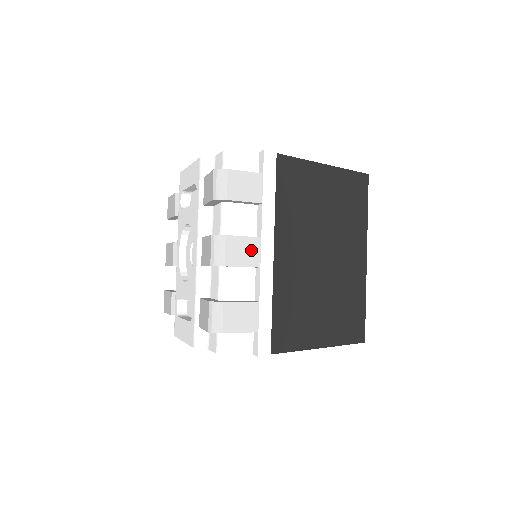
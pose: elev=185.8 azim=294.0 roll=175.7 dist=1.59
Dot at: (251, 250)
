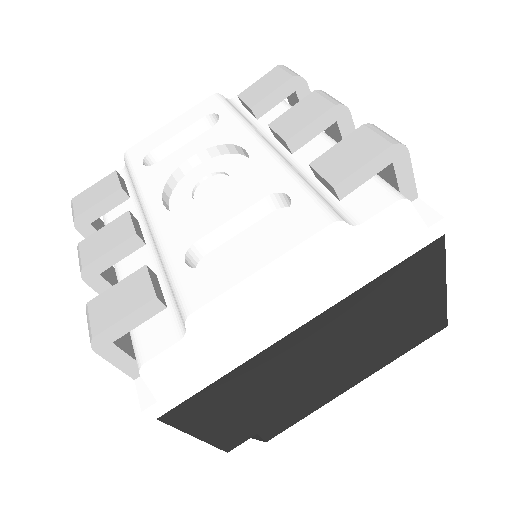
Dot at: occluded
